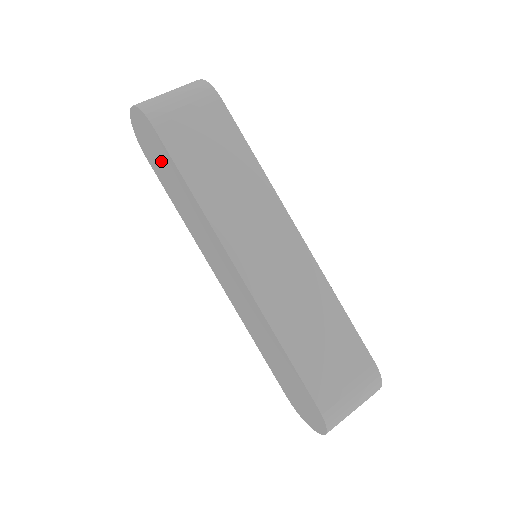
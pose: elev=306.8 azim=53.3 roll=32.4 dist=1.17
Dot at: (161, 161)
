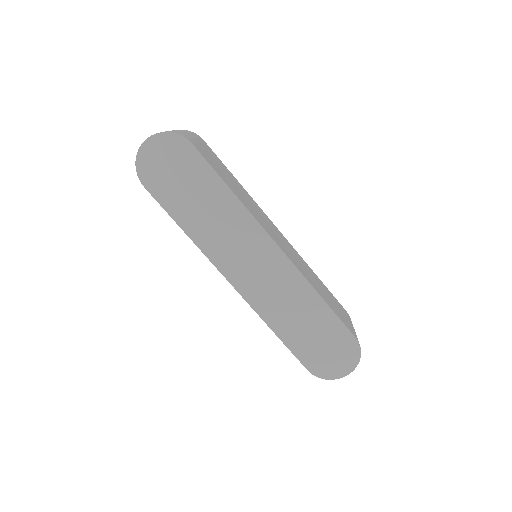
Dot at: (185, 179)
